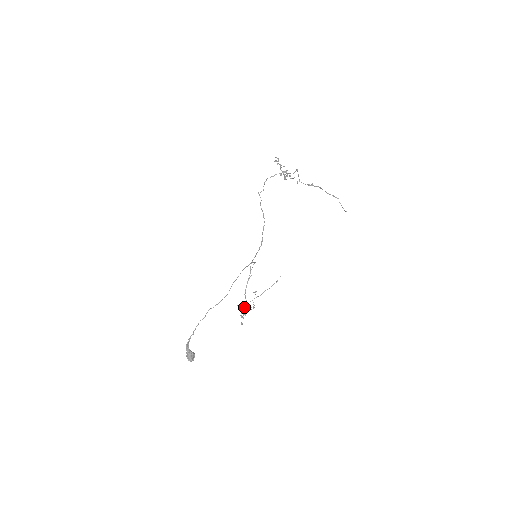
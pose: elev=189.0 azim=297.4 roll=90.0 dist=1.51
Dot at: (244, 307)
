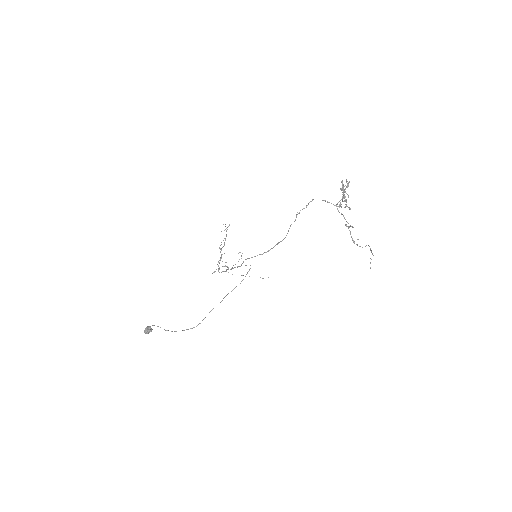
Dot at: (221, 272)
